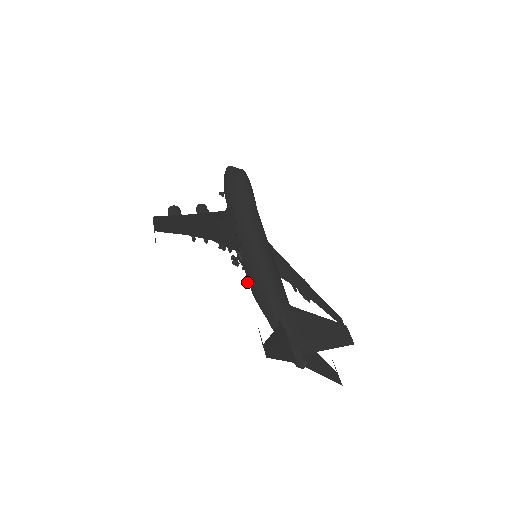
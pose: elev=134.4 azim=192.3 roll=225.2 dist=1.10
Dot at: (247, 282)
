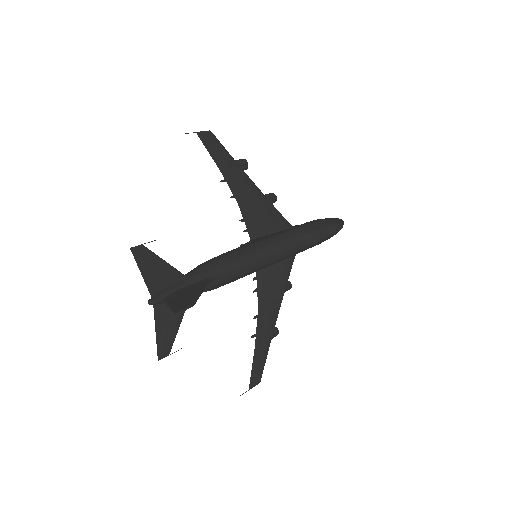
Dot at: occluded
